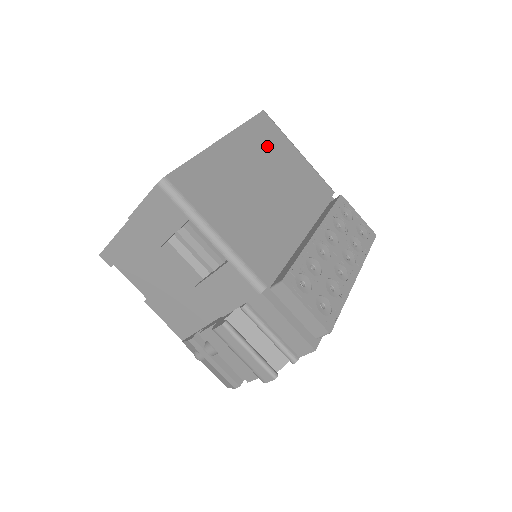
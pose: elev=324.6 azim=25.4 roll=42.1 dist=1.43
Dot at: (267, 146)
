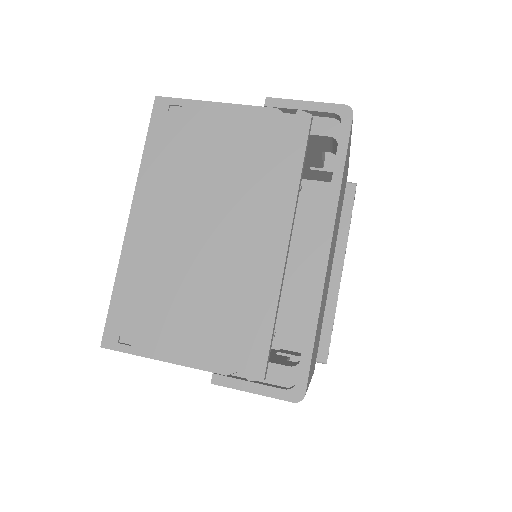
Dot at: occluded
